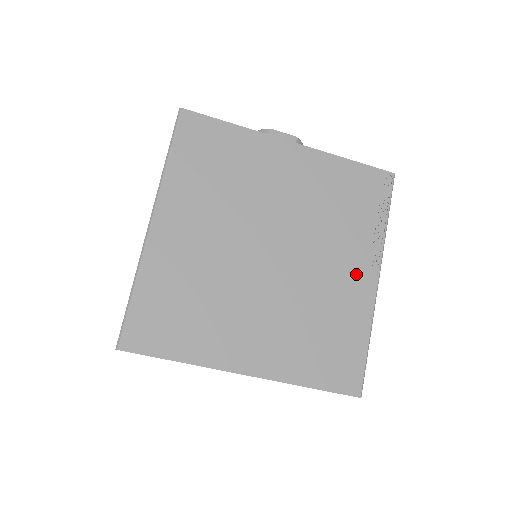
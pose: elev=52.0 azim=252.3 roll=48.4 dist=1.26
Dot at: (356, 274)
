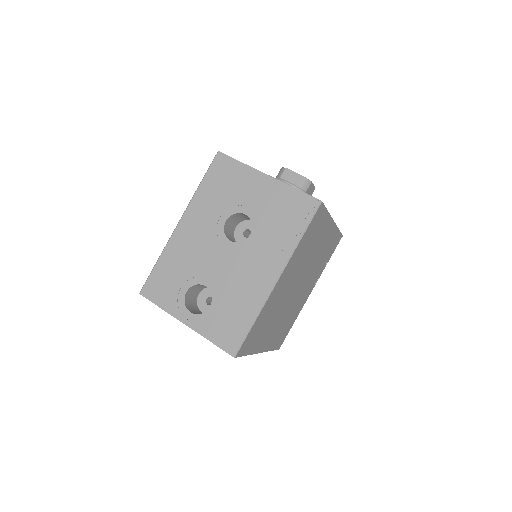
Dot at: (308, 292)
